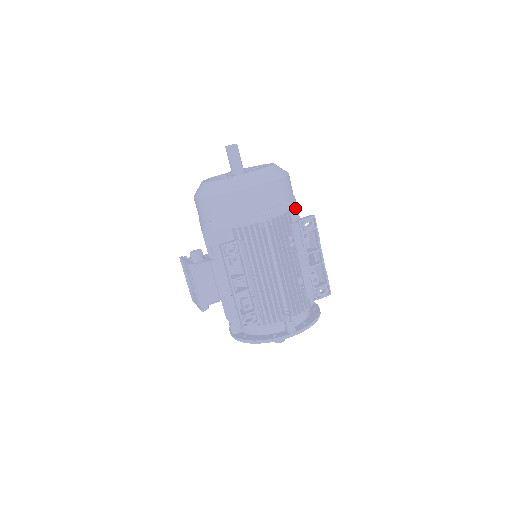
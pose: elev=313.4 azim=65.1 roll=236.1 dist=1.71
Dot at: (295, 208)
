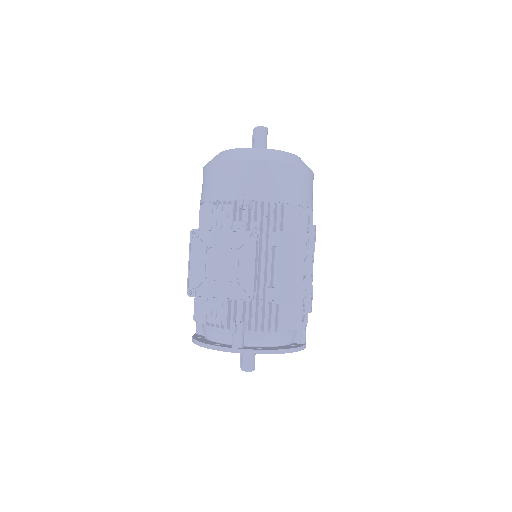
Dot at: occluded
